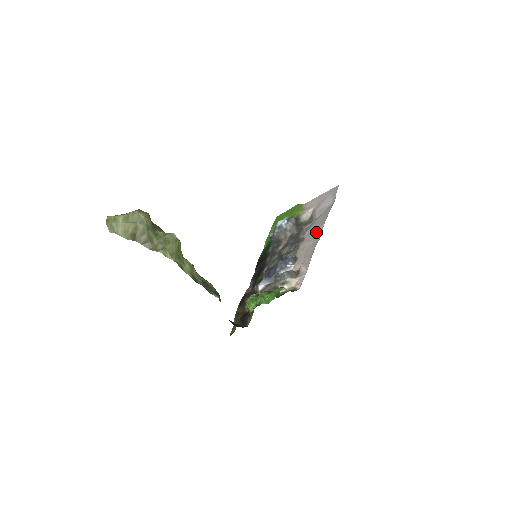
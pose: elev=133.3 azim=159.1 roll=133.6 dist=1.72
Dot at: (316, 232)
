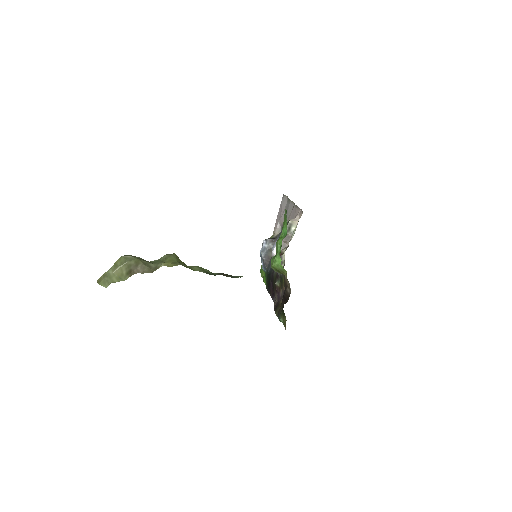
Dot at: (289, 209)
